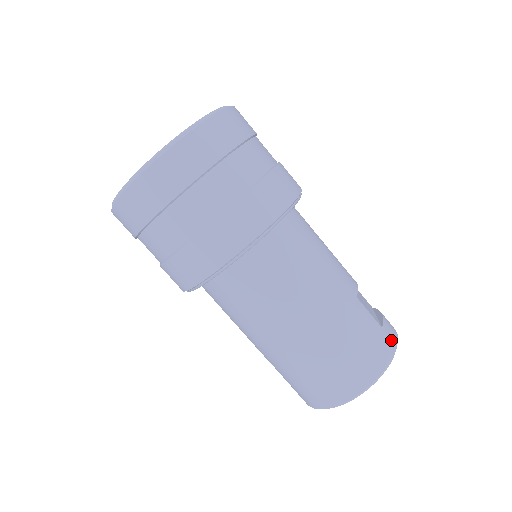
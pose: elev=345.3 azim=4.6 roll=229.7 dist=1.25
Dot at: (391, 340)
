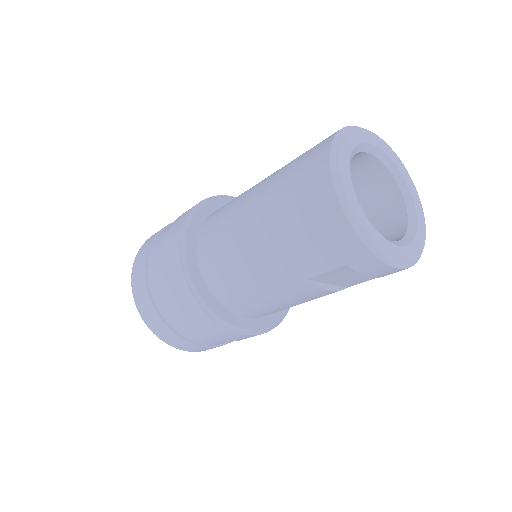
Dot at: occluded
